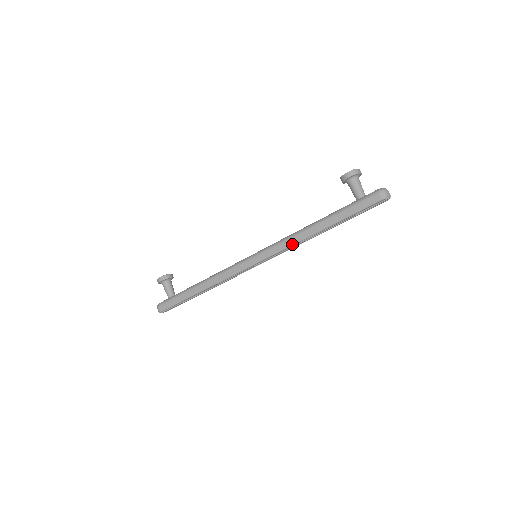
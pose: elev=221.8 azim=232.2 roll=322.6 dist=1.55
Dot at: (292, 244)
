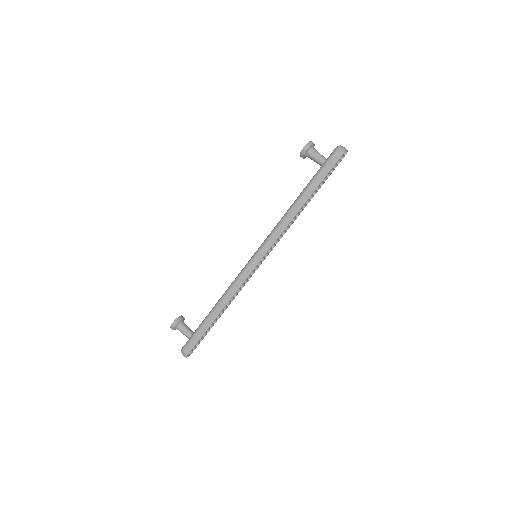
Dot at: (285, 227)
